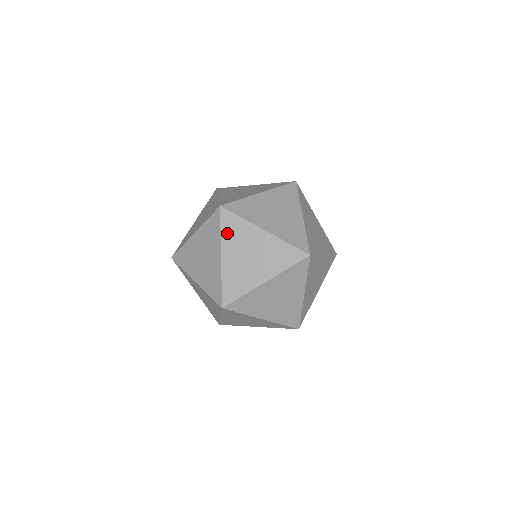
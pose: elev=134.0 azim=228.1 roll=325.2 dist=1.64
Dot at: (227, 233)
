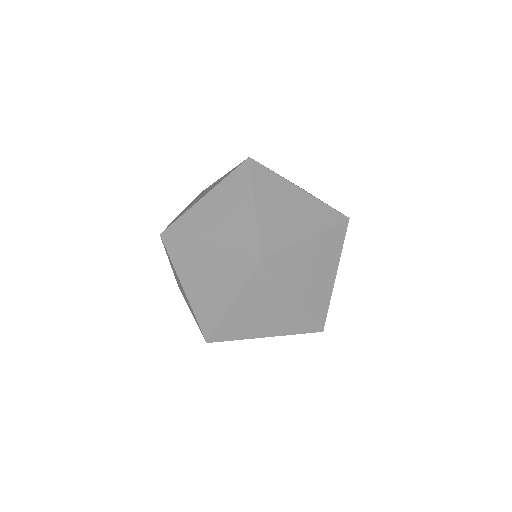
Dot at: (260, 183)
